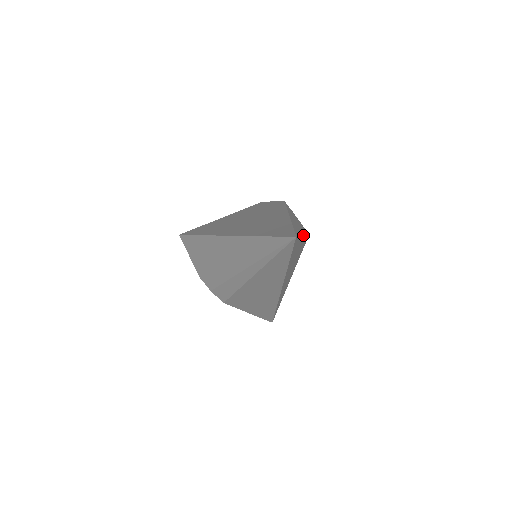
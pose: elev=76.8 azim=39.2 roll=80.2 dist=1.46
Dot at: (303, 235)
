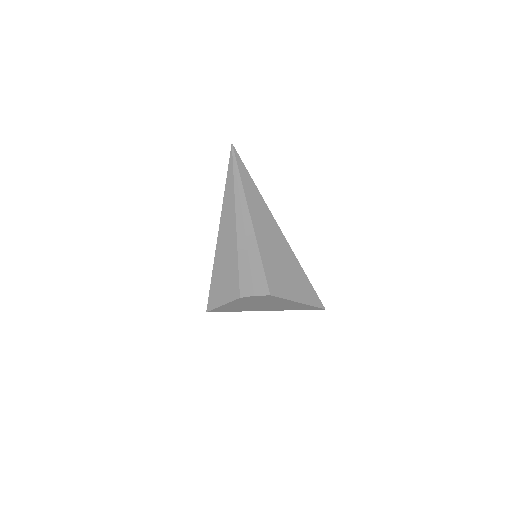
Dot at: occluded
